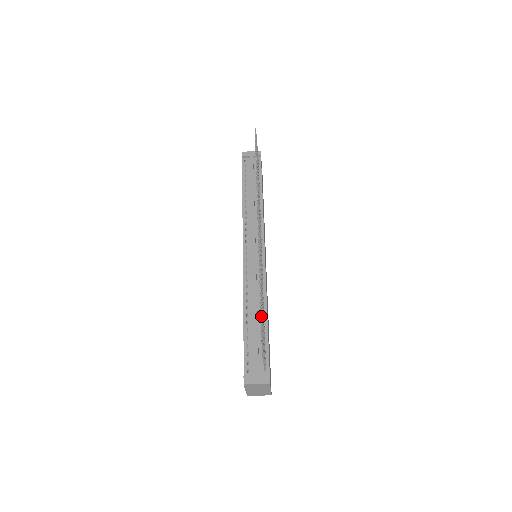
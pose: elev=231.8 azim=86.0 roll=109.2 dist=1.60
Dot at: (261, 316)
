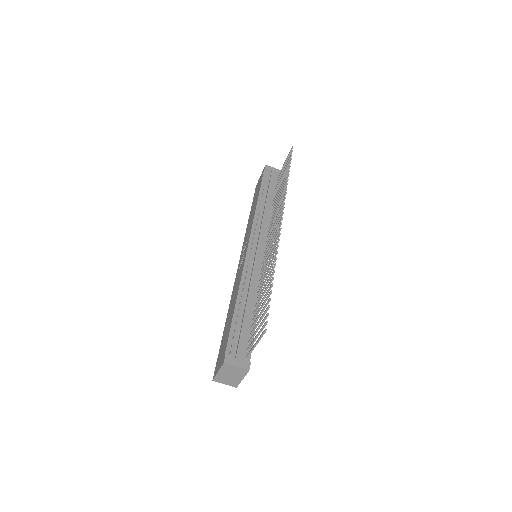
Dot at: (269, 300)
